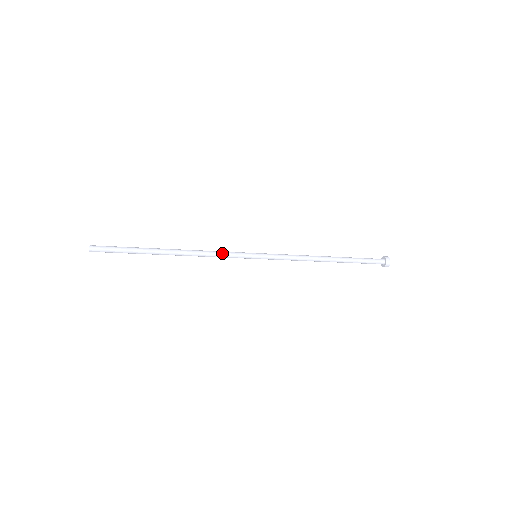
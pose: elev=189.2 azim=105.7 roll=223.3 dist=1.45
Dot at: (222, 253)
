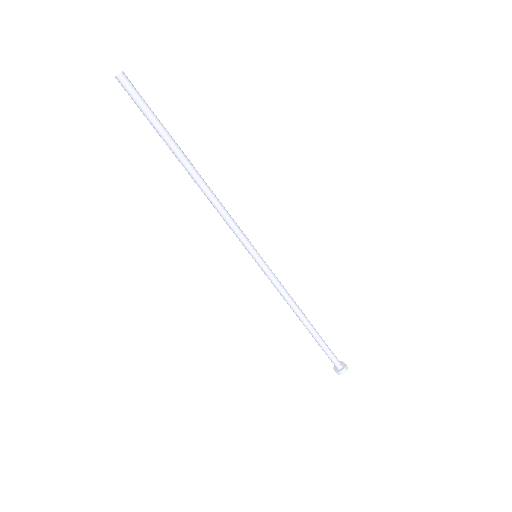
Dot at: (233, 219)
